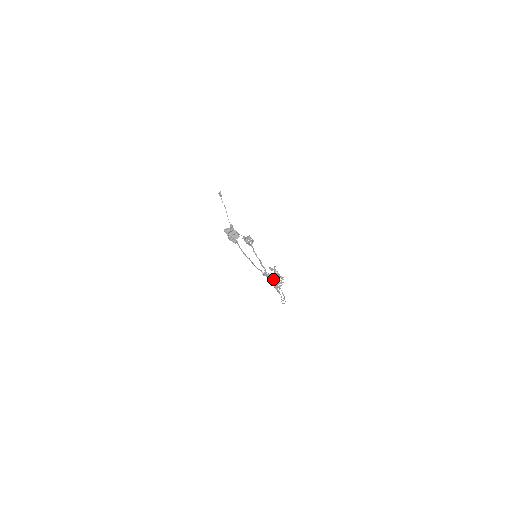
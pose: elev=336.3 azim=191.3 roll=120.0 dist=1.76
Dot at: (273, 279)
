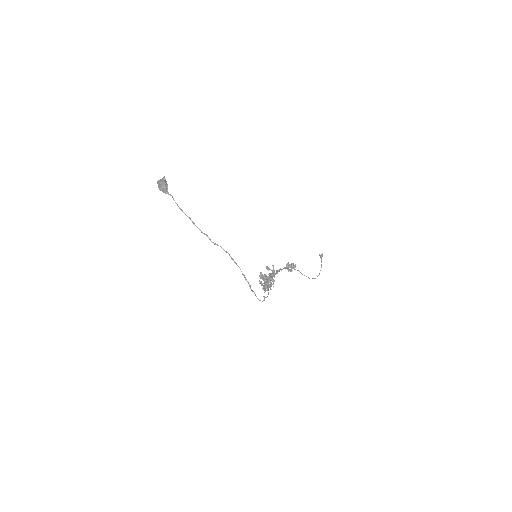
Dot at: occluded
